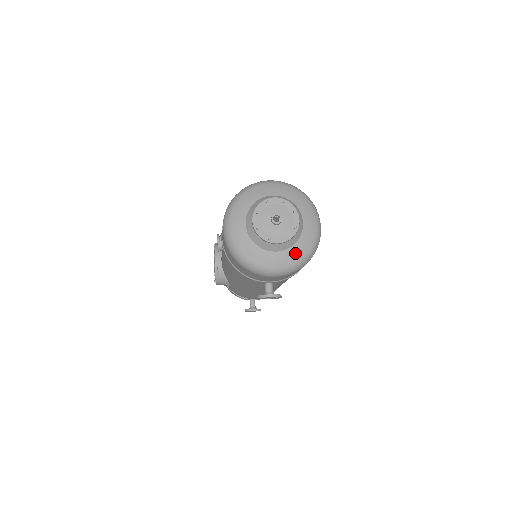
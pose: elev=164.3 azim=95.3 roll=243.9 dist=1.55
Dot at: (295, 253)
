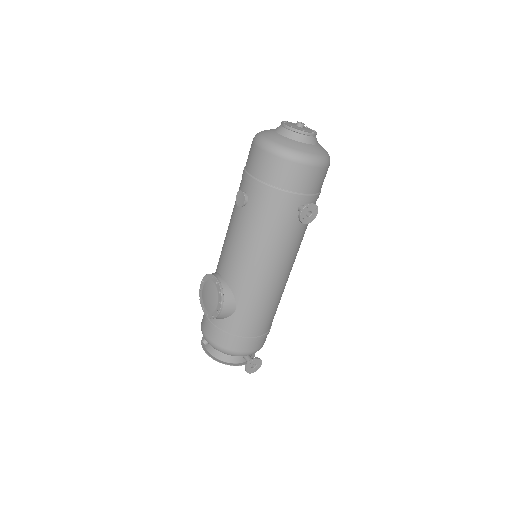
Dot at: (321, 149)
